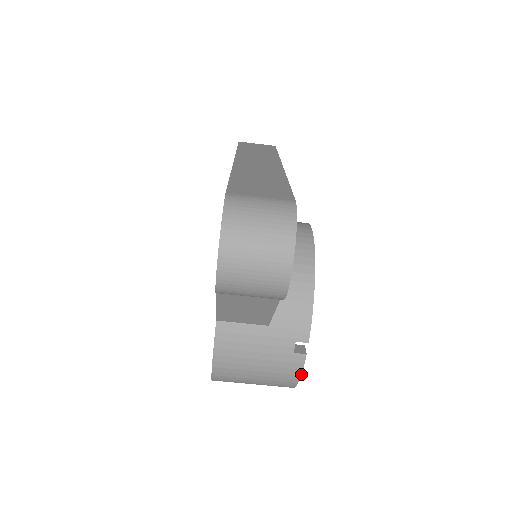
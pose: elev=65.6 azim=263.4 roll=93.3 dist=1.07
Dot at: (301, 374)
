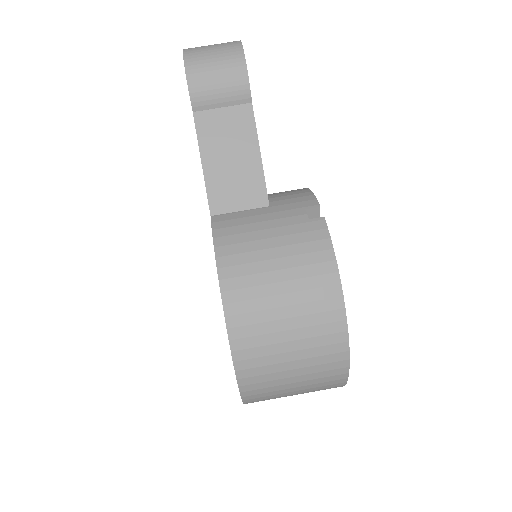
Dot at: (332, 247)
